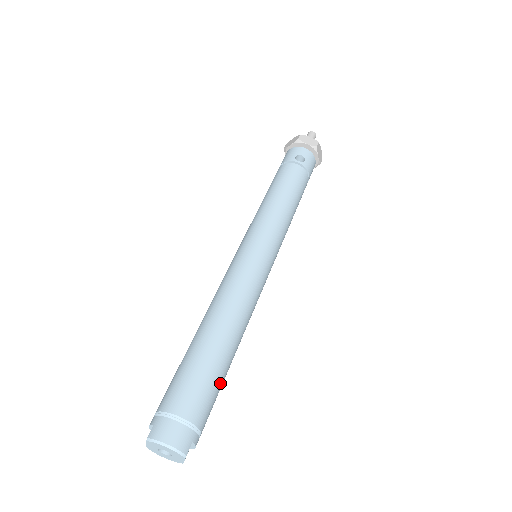
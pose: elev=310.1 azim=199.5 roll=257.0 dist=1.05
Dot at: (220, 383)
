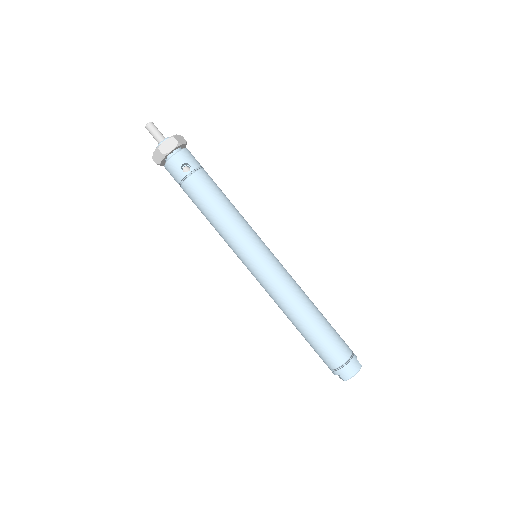
Dot at: (333, 329)
